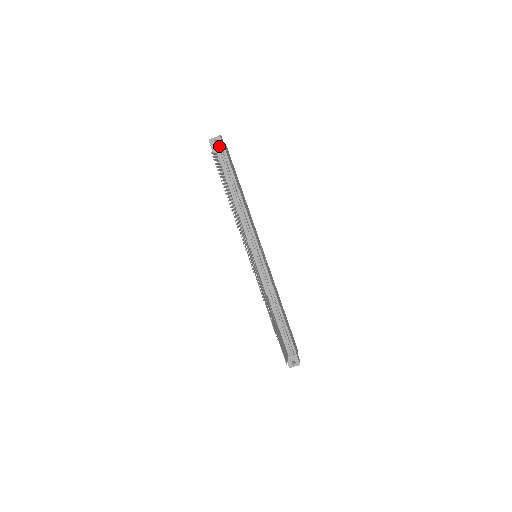
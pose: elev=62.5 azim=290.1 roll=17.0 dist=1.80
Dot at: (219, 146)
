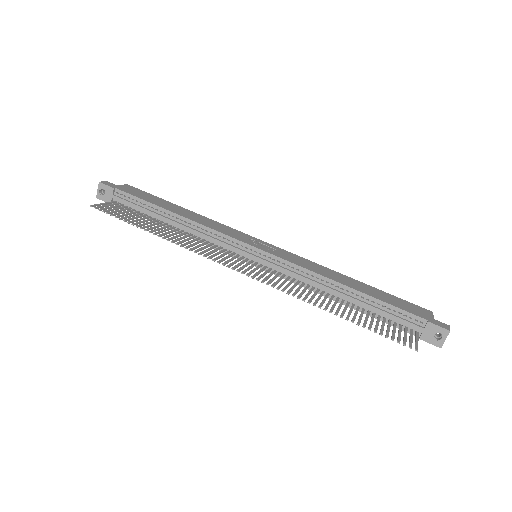
Dot at: (108, 192)
